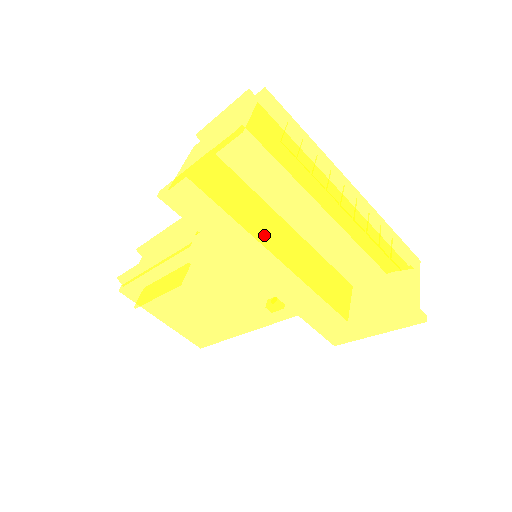
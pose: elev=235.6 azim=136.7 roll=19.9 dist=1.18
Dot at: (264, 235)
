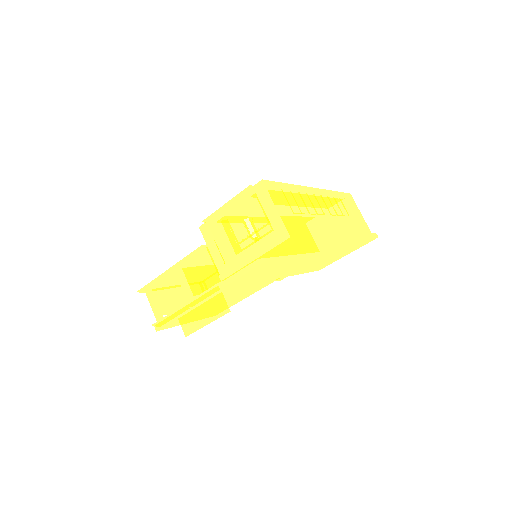
Dot at: (292, 263)
